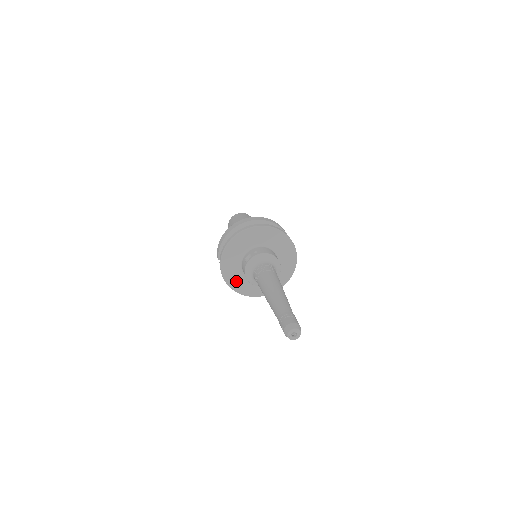
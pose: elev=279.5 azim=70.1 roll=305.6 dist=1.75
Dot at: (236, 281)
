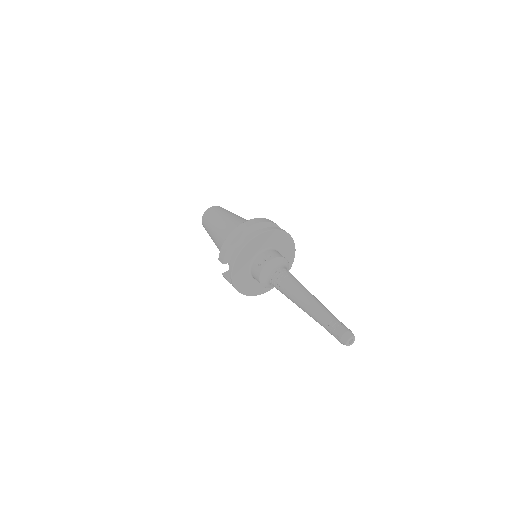
Dot at: (243, 284)
